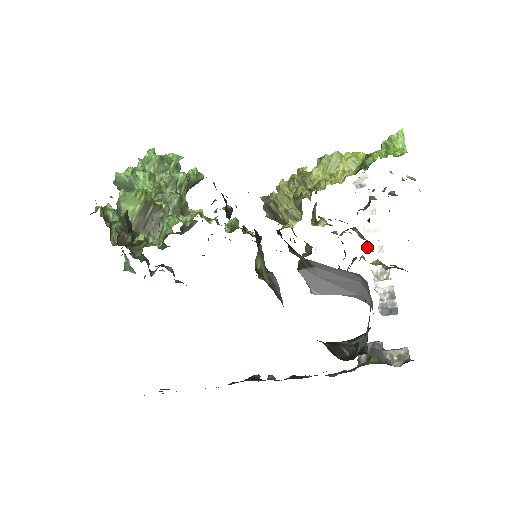
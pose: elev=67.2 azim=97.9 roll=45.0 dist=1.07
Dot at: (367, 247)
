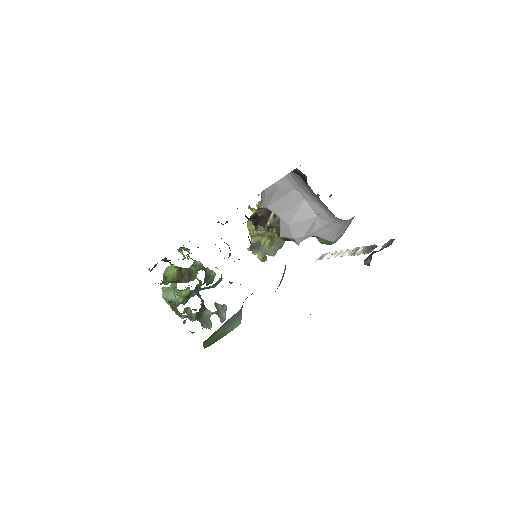
Dot at: (341, 256)
